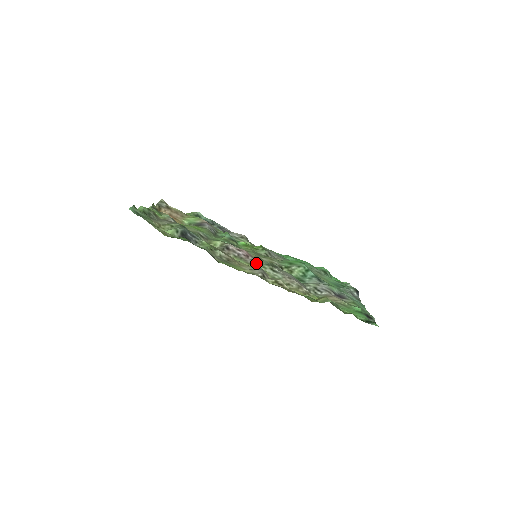
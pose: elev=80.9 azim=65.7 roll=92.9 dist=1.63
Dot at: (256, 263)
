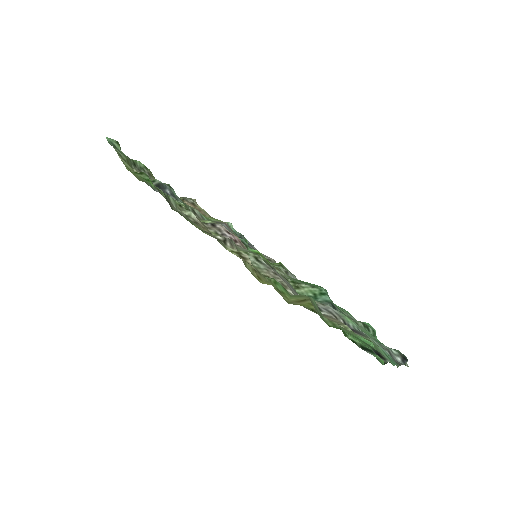
Dot at: (240, 248)
